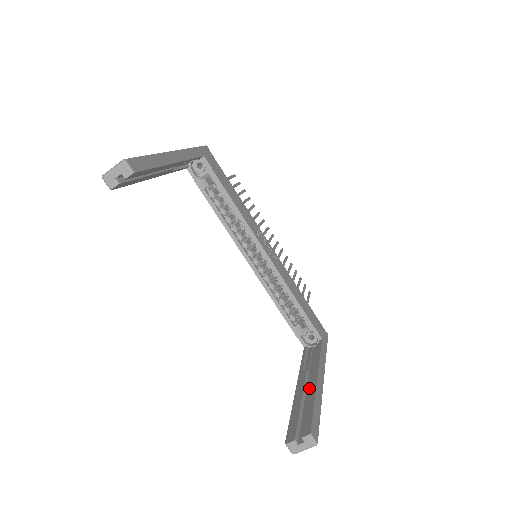
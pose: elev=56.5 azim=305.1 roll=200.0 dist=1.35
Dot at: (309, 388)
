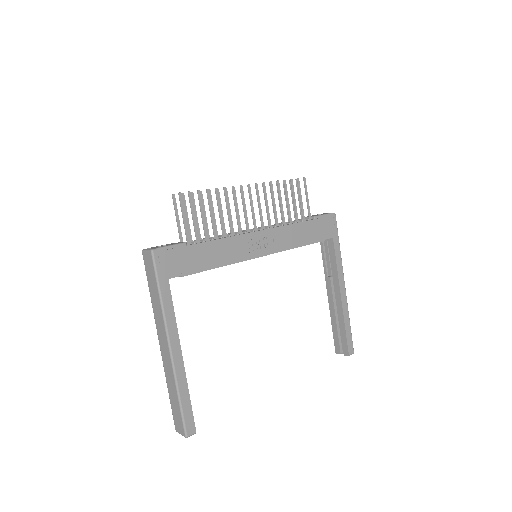
Dot at: (338, 307)
